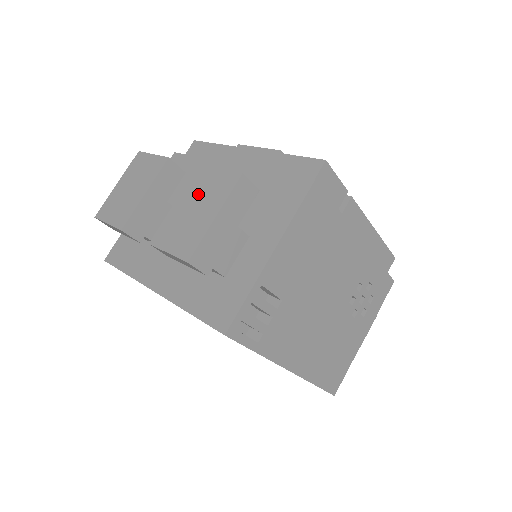
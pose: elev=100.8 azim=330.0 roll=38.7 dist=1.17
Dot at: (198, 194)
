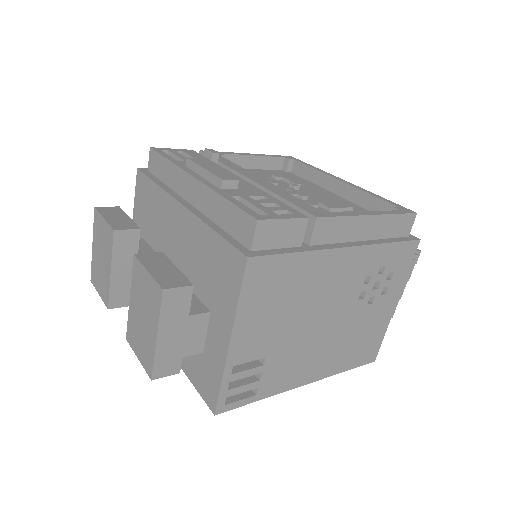
Dot at: (141, 298)
